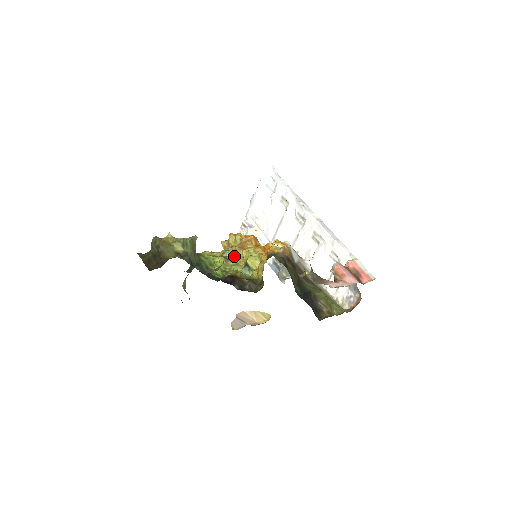
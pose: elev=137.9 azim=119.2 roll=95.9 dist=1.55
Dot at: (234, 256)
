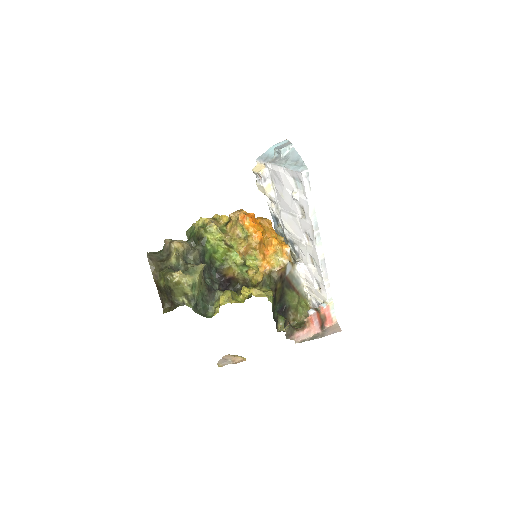
Dot at: (237, 252)
